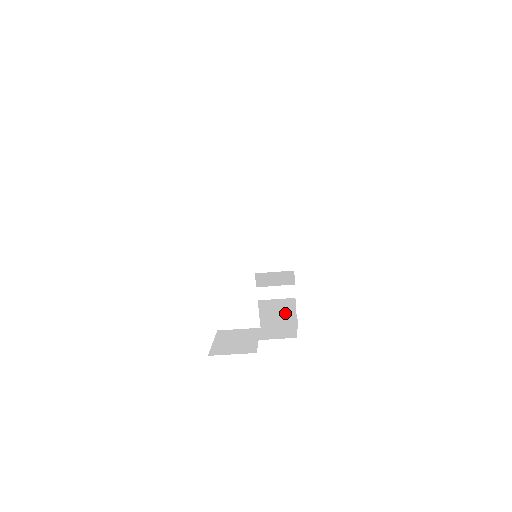
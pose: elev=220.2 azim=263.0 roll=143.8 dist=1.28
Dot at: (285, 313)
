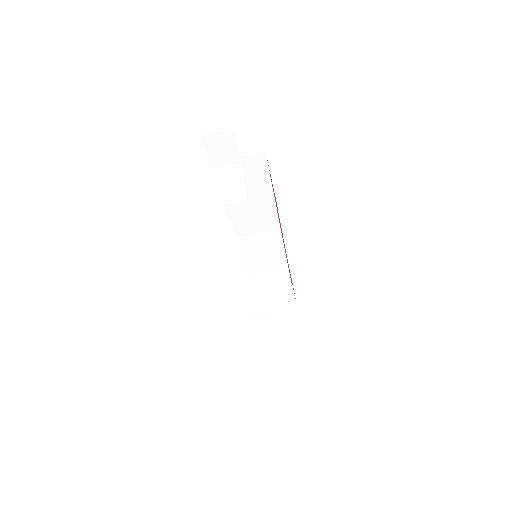
Dot at: occluded
